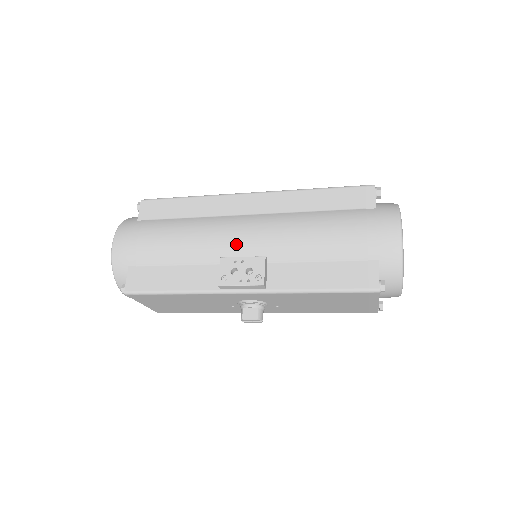
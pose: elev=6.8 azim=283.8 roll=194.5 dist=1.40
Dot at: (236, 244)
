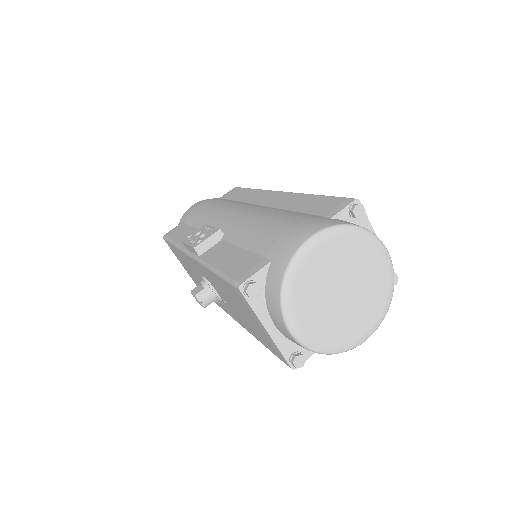
Dot at: (223, 218)
